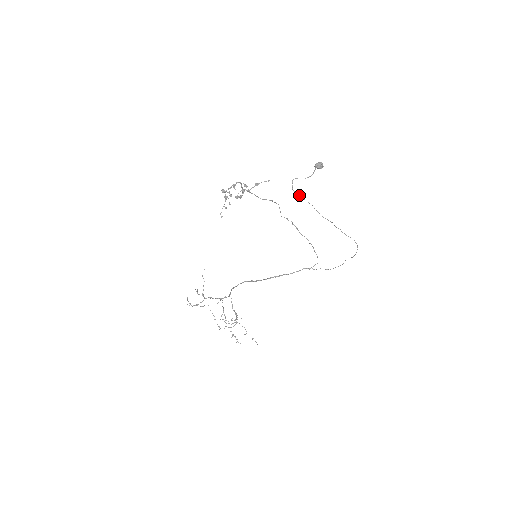
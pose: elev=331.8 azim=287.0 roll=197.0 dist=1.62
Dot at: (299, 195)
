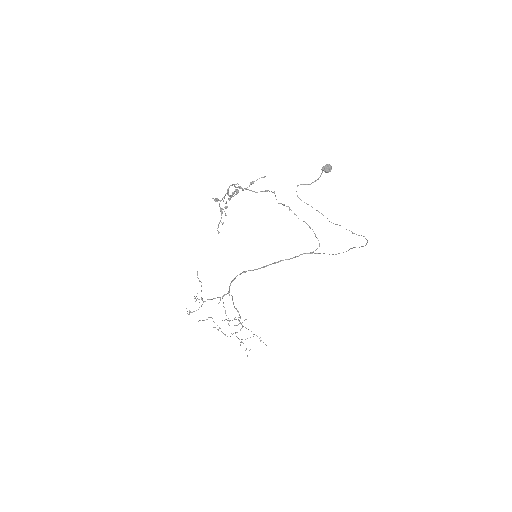
Dot at: occluded
